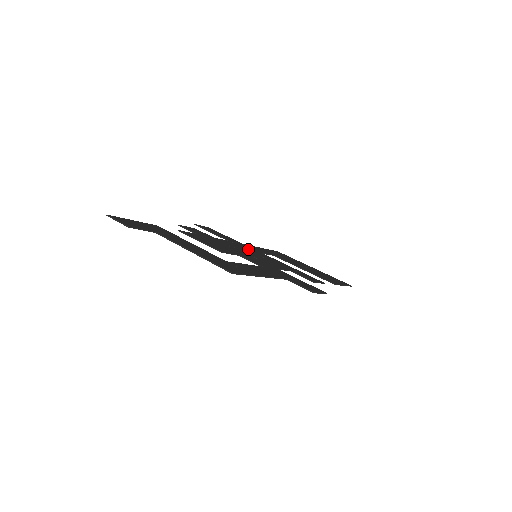
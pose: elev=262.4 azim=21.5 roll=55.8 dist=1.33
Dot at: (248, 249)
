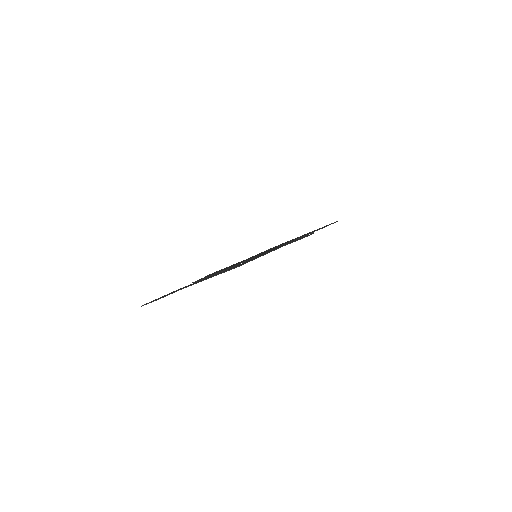
Dot at: occluded
